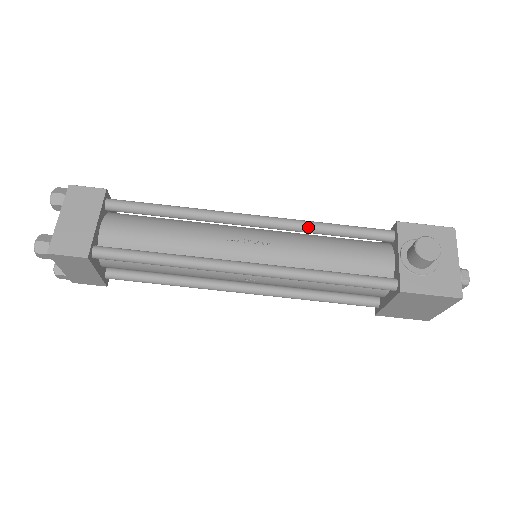
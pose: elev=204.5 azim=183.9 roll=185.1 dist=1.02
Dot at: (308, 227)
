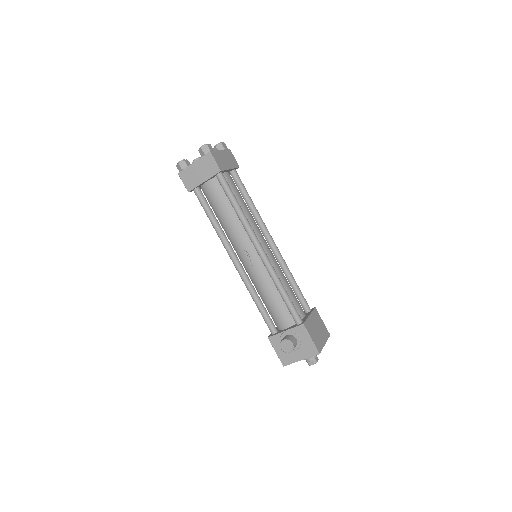
Dot at: (273, 280)
